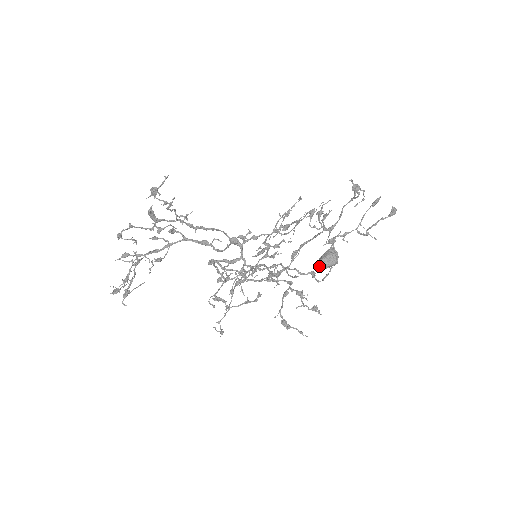
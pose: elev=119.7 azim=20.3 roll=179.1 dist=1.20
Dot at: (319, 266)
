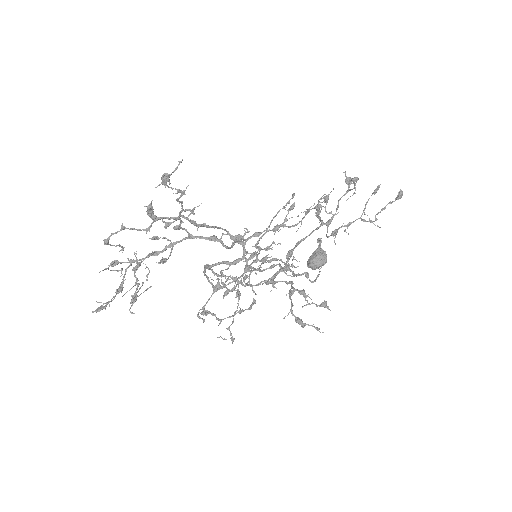
Dot at: occluded
